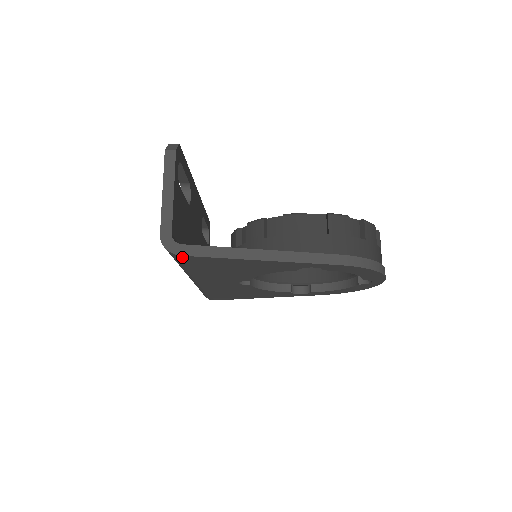
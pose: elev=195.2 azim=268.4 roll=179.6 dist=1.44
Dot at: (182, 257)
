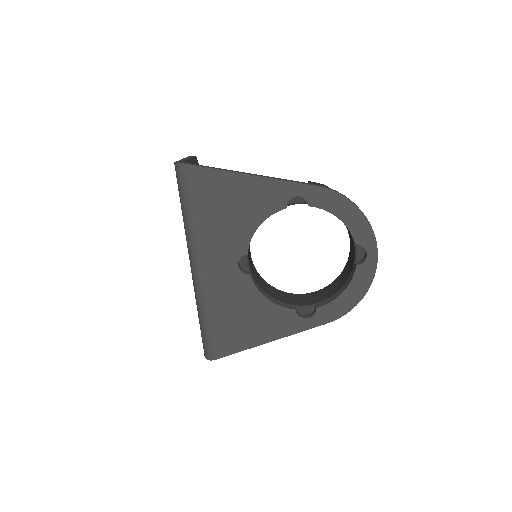
Dot at: (188, 170)
